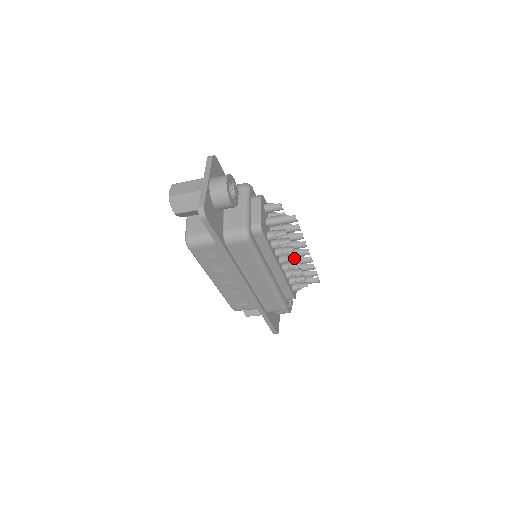
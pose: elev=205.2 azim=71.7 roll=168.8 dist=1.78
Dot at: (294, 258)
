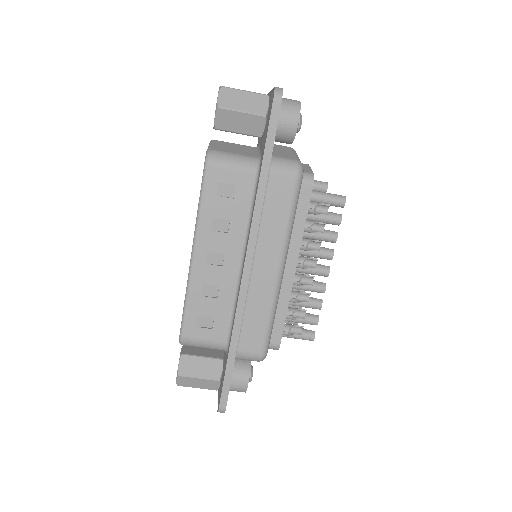
Dot at: (313, 267)
